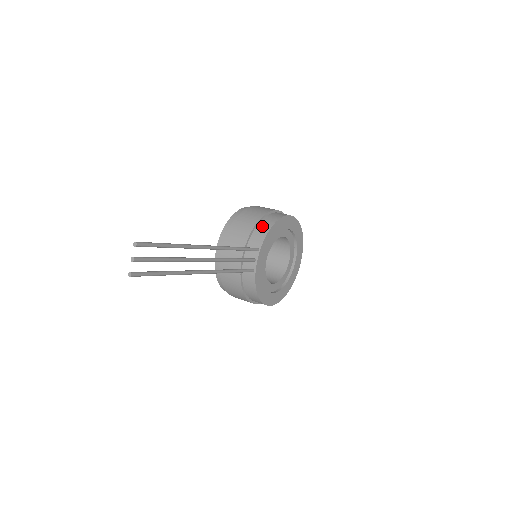
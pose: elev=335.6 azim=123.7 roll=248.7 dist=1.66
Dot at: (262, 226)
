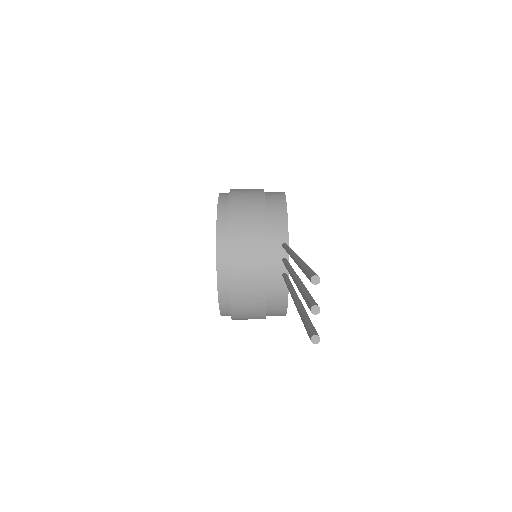
Dot at: (273, 212)
